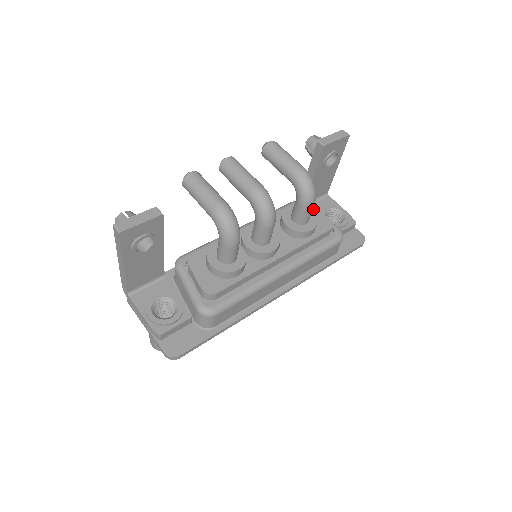
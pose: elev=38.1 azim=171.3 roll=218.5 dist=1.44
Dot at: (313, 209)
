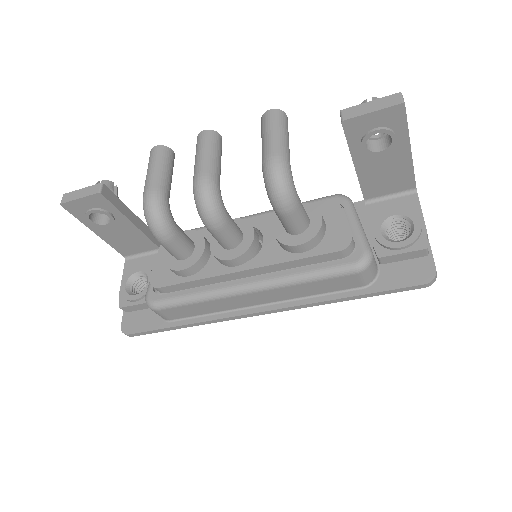
Dot at: (340, 213)
